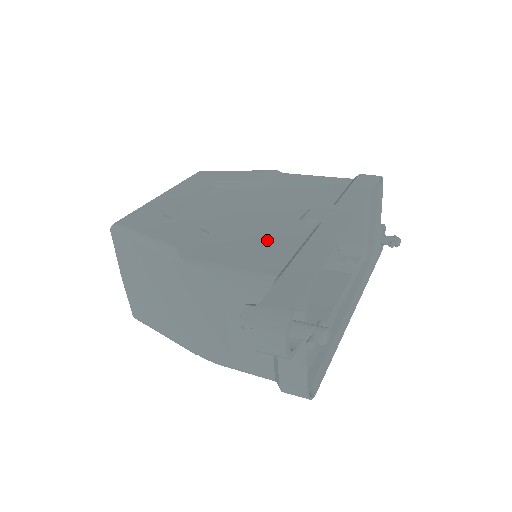
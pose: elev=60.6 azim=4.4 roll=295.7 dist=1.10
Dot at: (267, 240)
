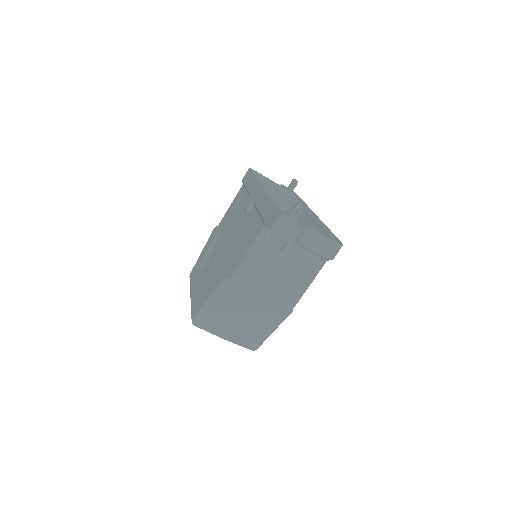
Dot at: (246, 231)
